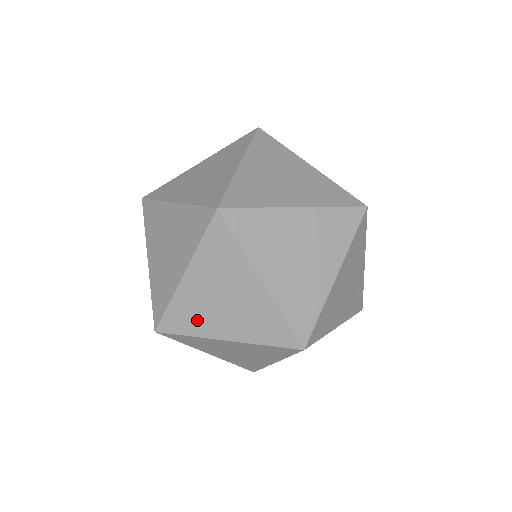
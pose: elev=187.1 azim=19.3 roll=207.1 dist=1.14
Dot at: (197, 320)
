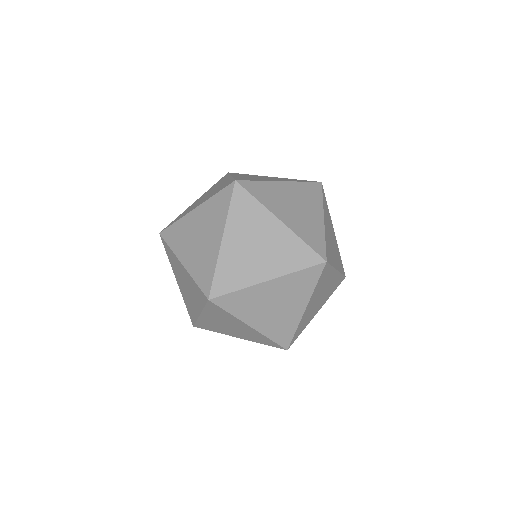
Dot at: (180, 240)
